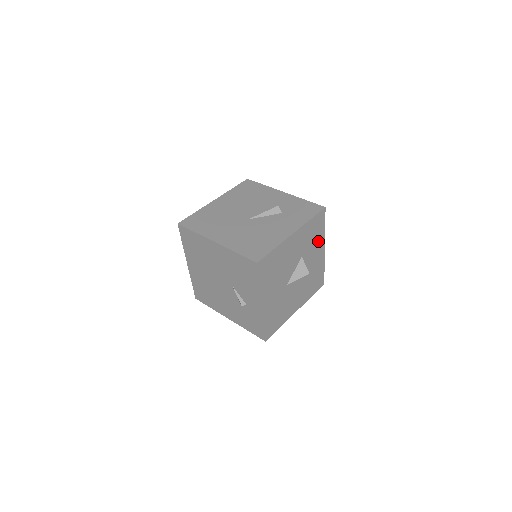
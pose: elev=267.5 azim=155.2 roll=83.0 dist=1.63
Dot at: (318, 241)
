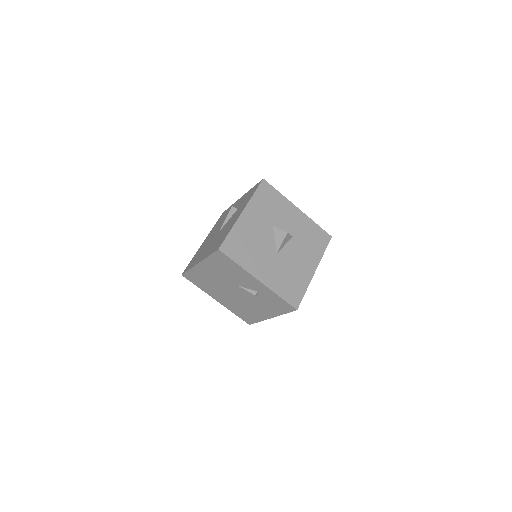
Dot at: (283, 206)
